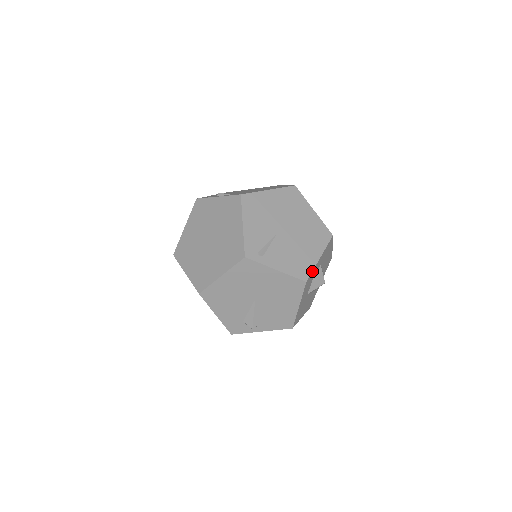
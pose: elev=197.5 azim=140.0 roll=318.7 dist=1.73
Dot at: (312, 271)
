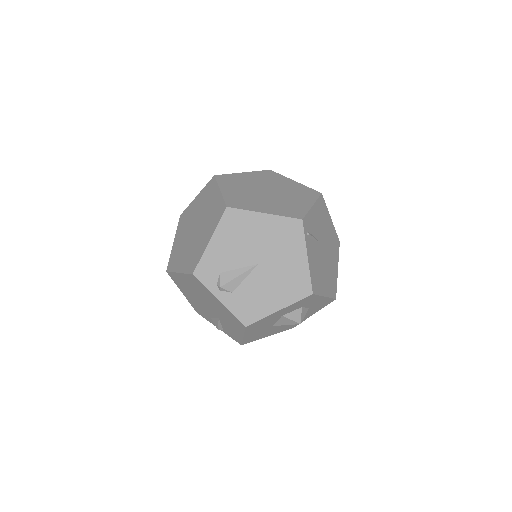
Dot at: (318, 295)
